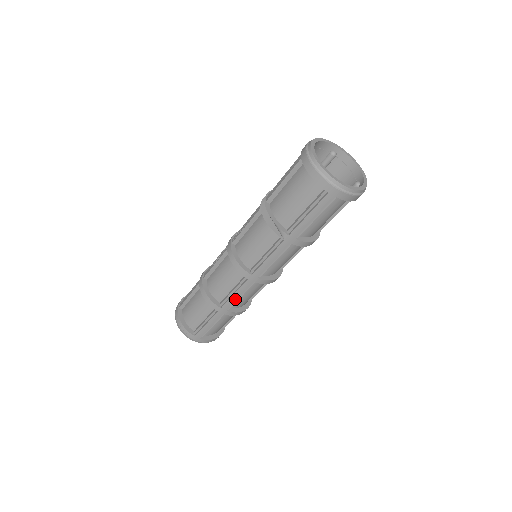
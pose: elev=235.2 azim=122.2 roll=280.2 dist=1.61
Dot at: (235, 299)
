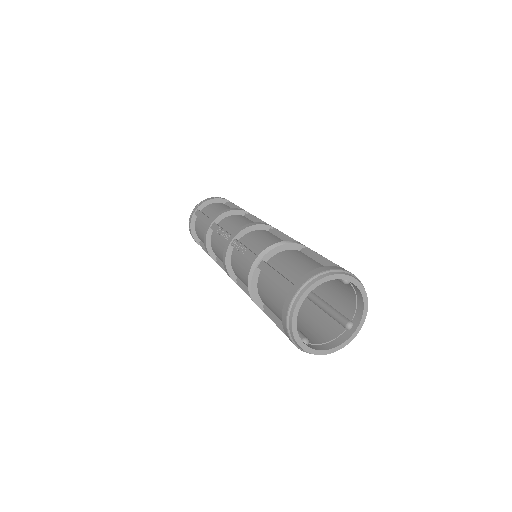
Dot at: occluded
